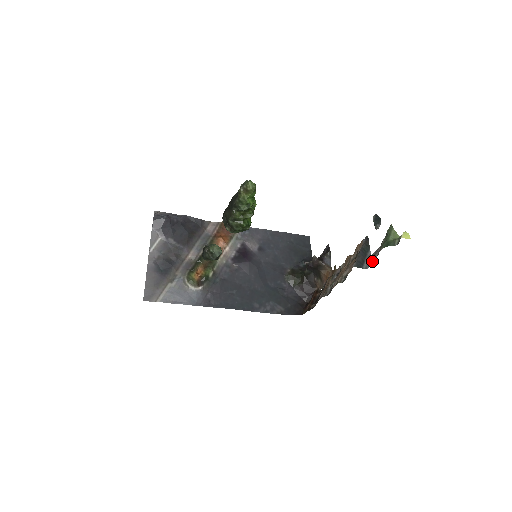
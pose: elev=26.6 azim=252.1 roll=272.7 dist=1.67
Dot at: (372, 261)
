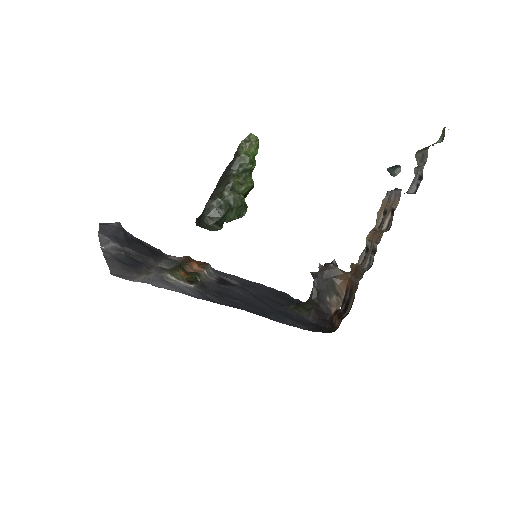
Dot at: (415, 188)
